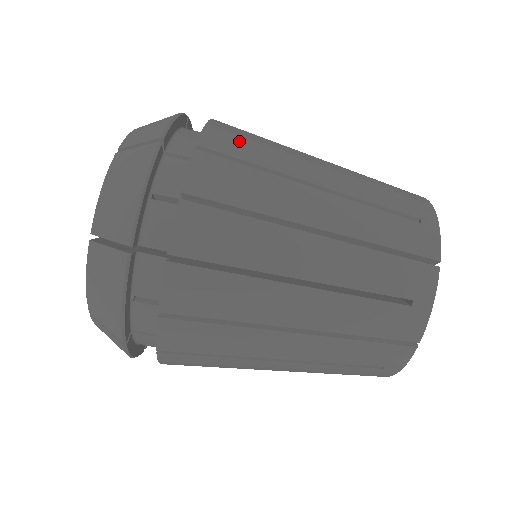
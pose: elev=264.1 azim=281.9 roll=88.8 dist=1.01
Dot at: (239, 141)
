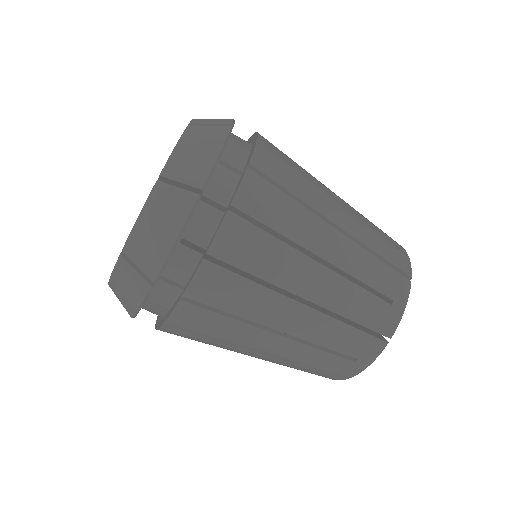
Dot at: (281, 151)
